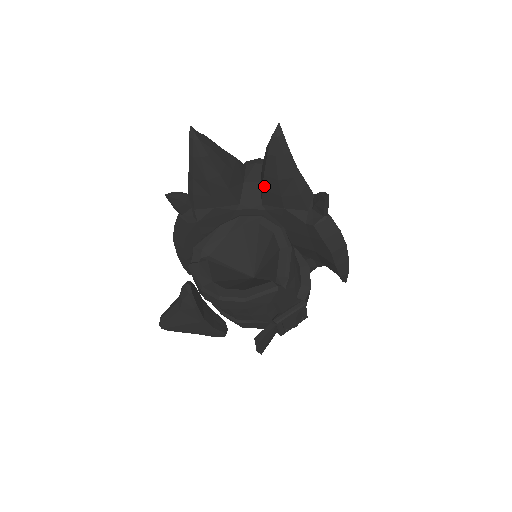
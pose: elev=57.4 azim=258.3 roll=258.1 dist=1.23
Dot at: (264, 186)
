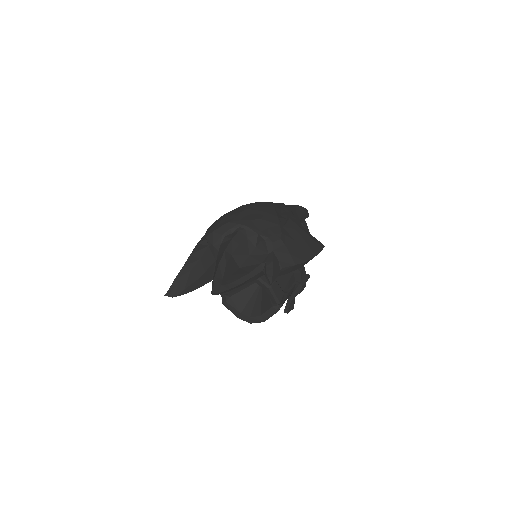
Dot at: occluded
